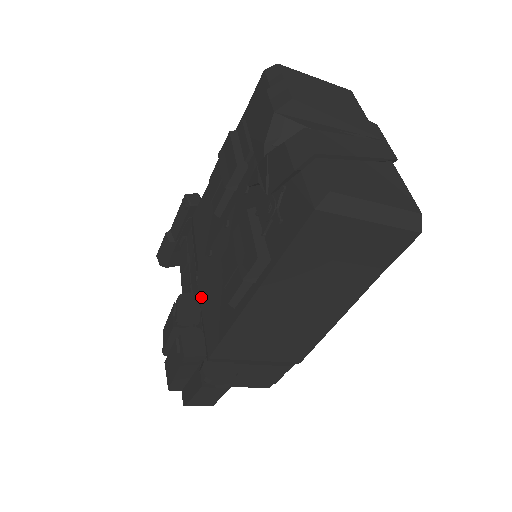
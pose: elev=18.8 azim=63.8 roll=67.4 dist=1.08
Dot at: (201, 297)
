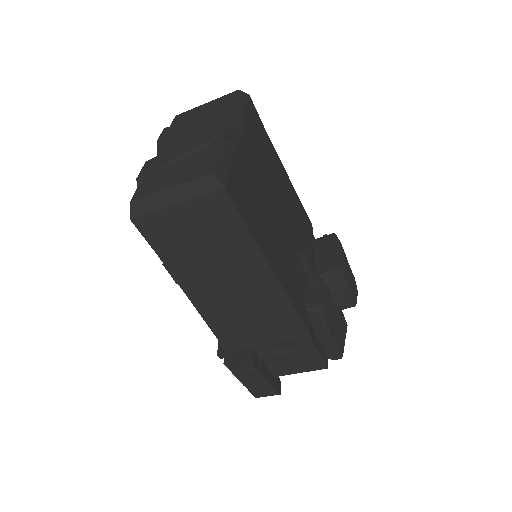
Dot at: occluded
